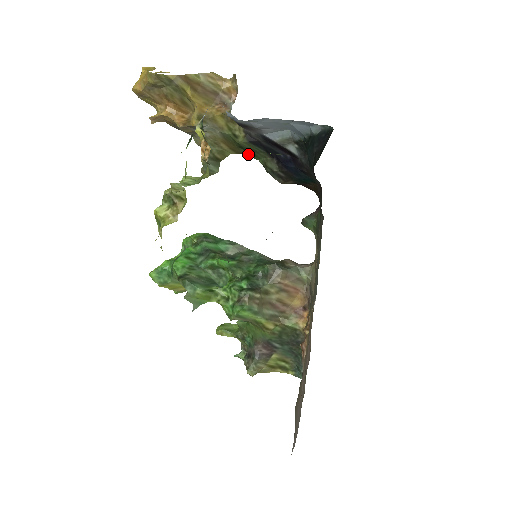
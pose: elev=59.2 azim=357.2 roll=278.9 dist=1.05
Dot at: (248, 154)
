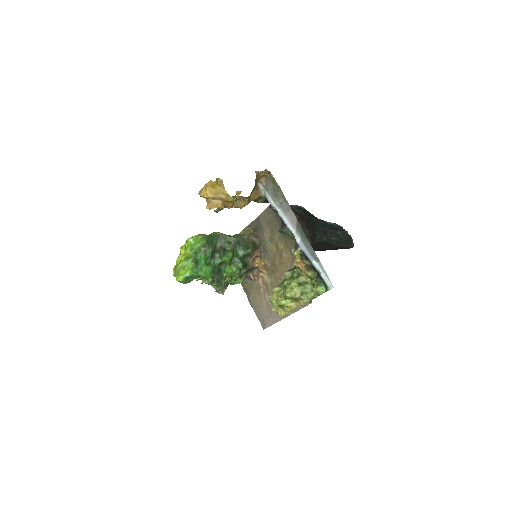
Dot at: occluded
